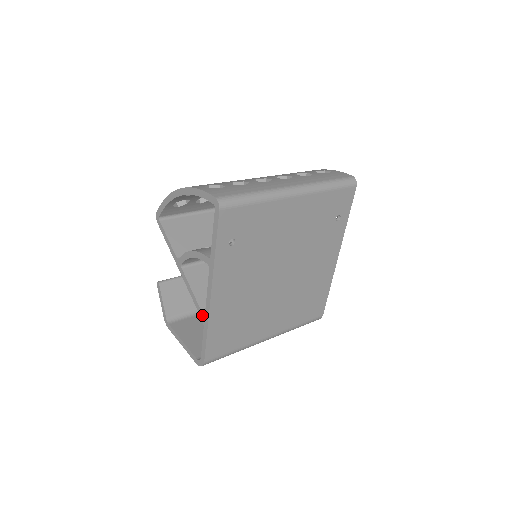
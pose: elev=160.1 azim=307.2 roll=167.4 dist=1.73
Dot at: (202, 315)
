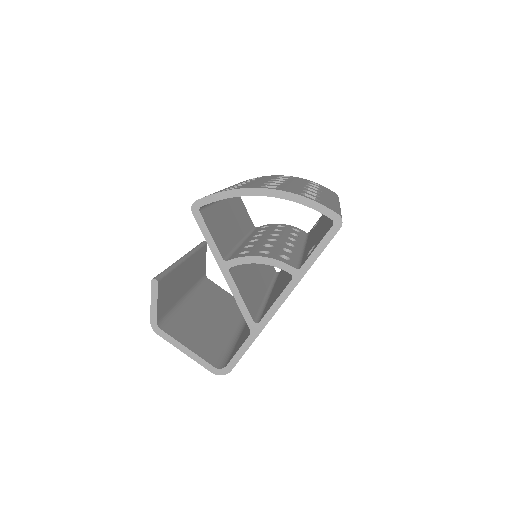
Dot at: (252, 323)
